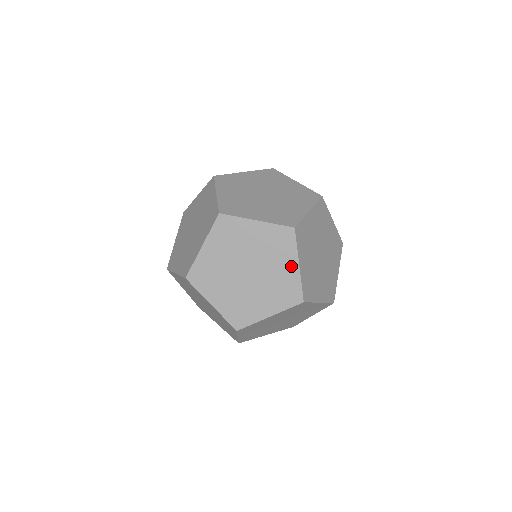
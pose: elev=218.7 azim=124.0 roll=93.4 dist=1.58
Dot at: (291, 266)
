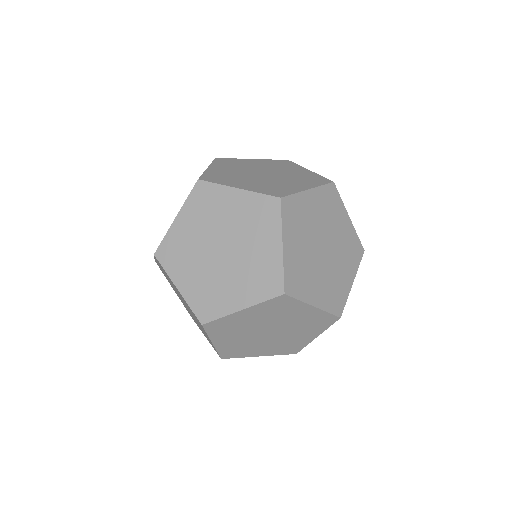
Dot at: (273, 246)
